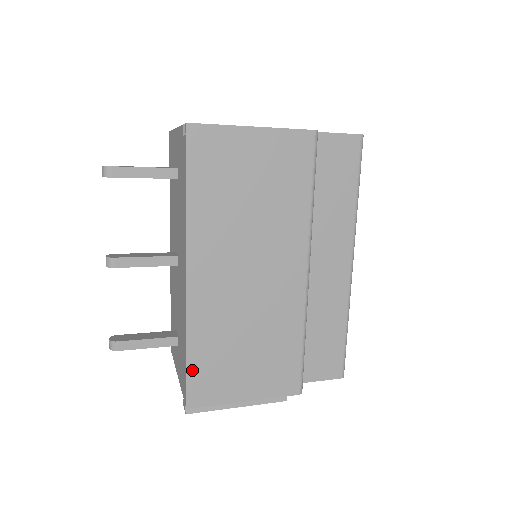
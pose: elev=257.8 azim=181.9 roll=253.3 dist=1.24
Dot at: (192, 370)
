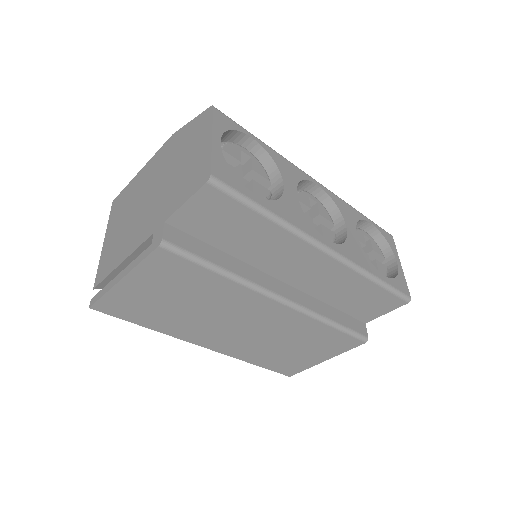
Dot at: (269, 367)
